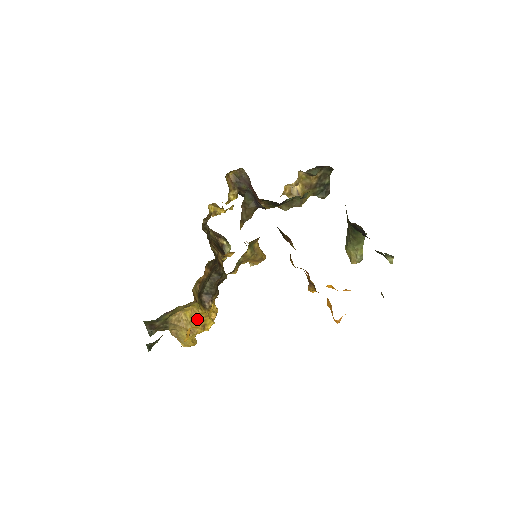
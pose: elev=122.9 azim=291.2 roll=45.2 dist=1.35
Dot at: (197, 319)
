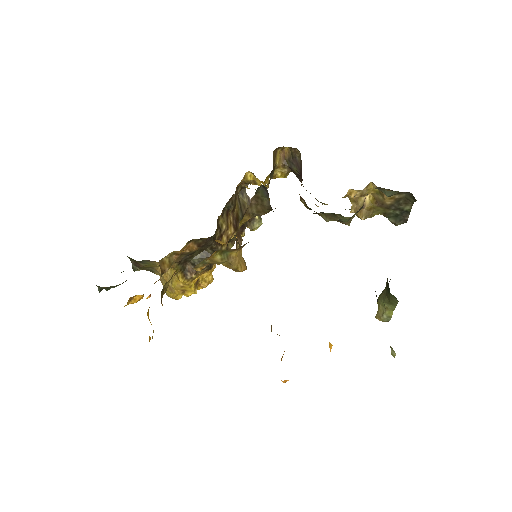
Dot at: (176, 282)
